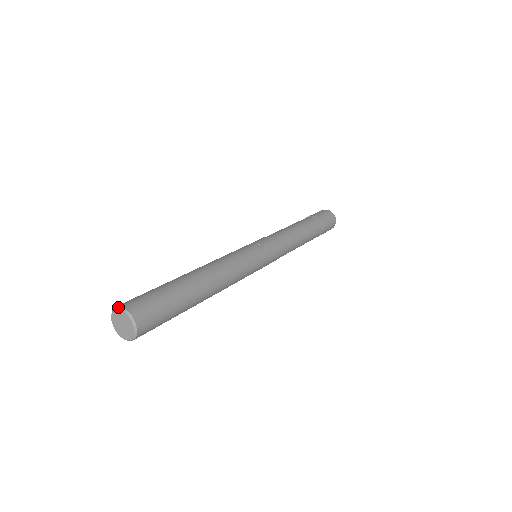
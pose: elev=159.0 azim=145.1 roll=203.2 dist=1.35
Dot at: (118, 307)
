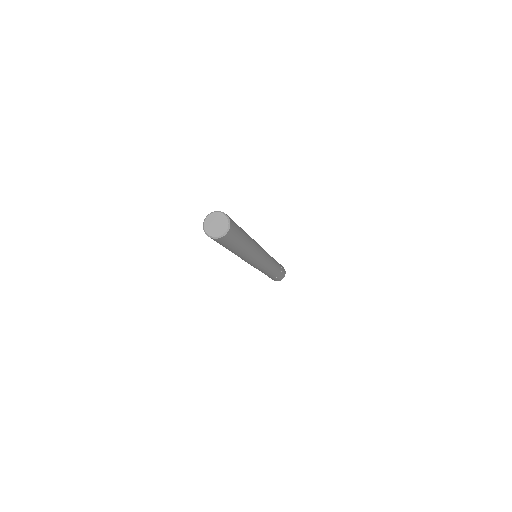
Dot at: (204, 219)
